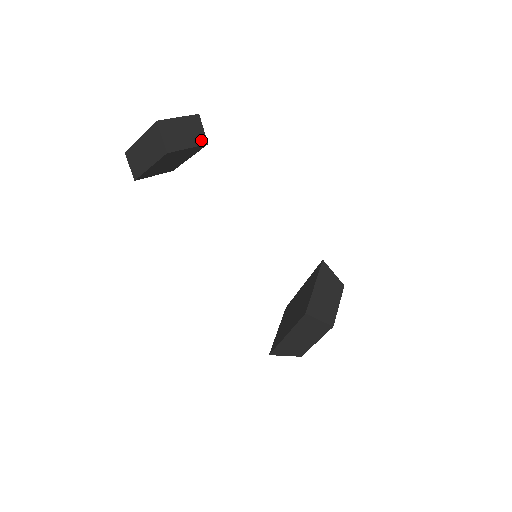
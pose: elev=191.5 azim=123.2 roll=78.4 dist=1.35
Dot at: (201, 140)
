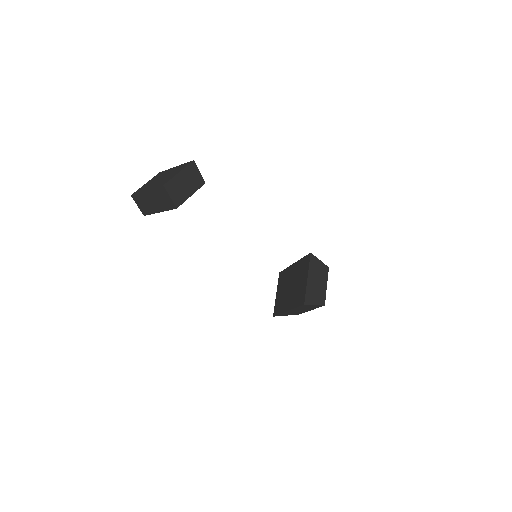
Dot at: (200, 183)
